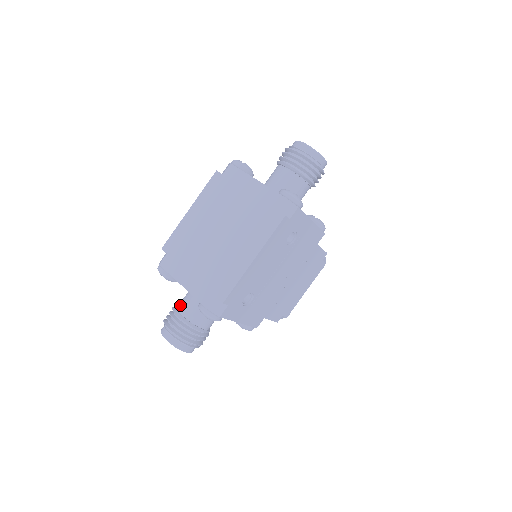
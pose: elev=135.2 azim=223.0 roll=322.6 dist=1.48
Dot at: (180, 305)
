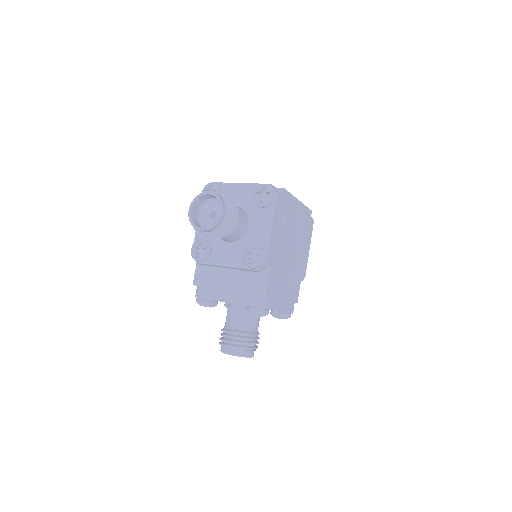
Dot at: occluded
